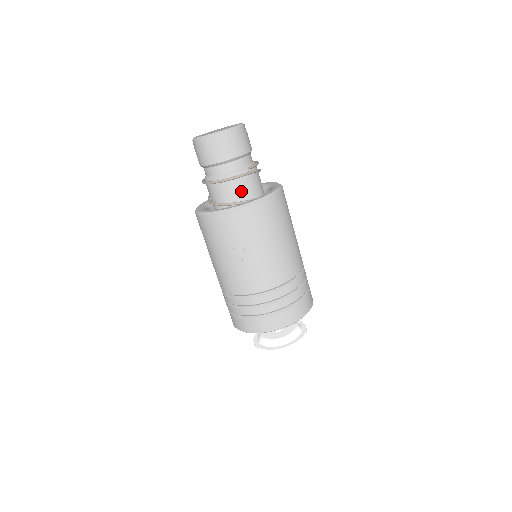
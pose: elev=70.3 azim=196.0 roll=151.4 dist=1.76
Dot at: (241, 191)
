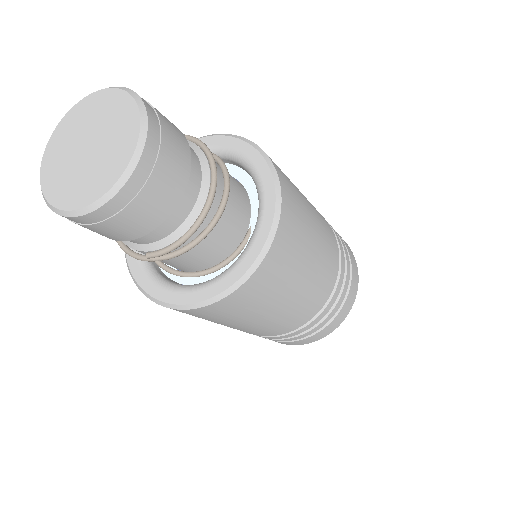
Dot at: occluded
